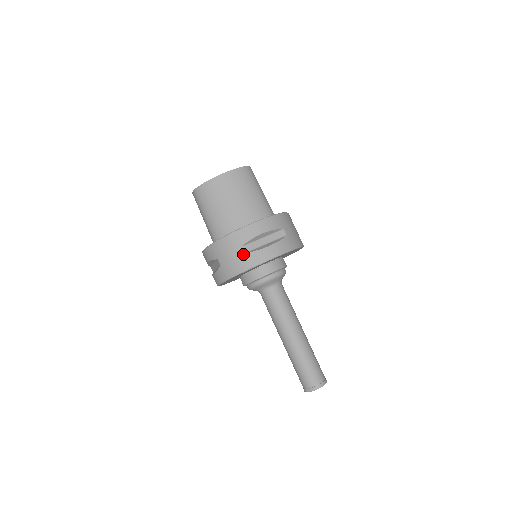
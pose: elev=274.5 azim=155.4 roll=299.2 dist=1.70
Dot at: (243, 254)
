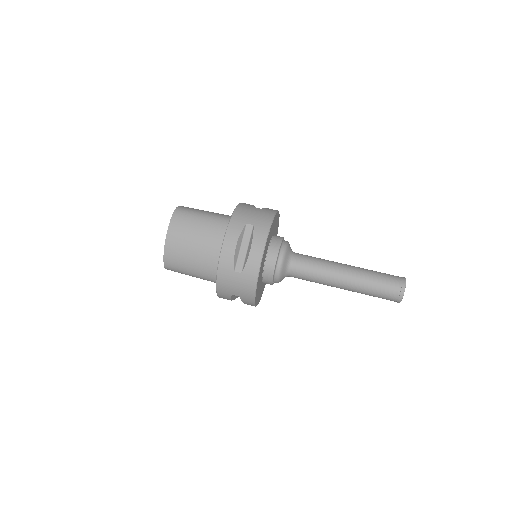
Dot at: (241, 275)
